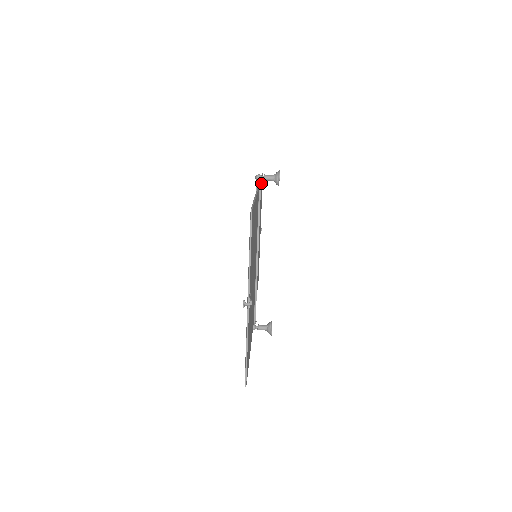
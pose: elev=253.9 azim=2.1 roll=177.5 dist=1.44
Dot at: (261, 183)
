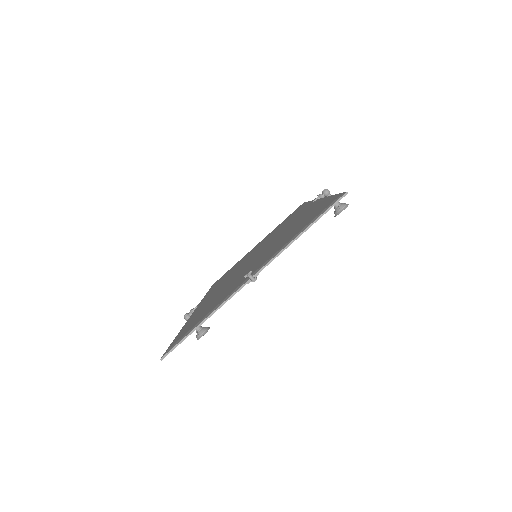
Dot at: occluded
